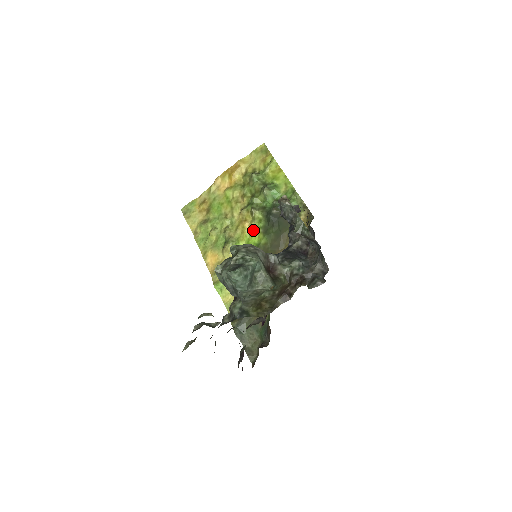
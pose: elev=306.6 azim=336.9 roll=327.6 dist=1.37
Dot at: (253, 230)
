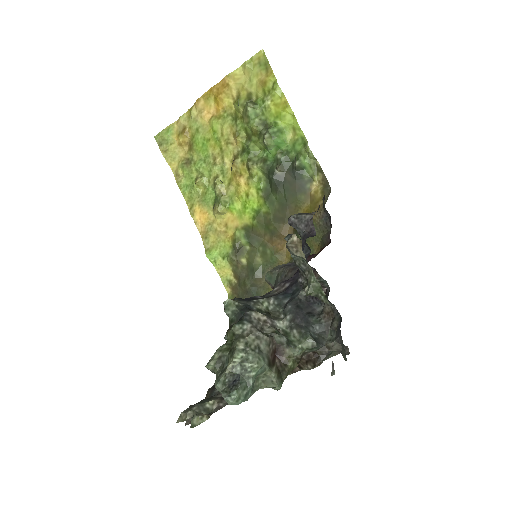
Dot at: (251, 191)
